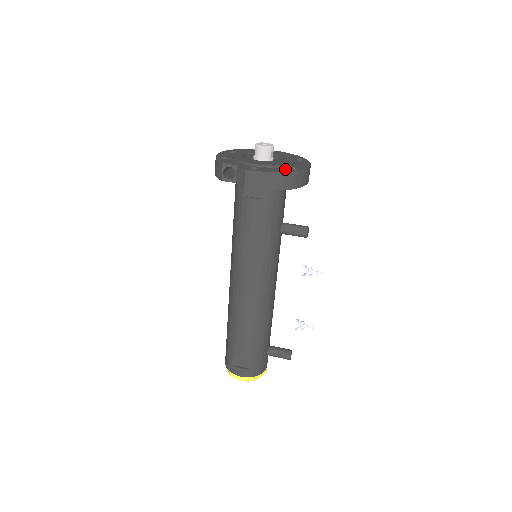
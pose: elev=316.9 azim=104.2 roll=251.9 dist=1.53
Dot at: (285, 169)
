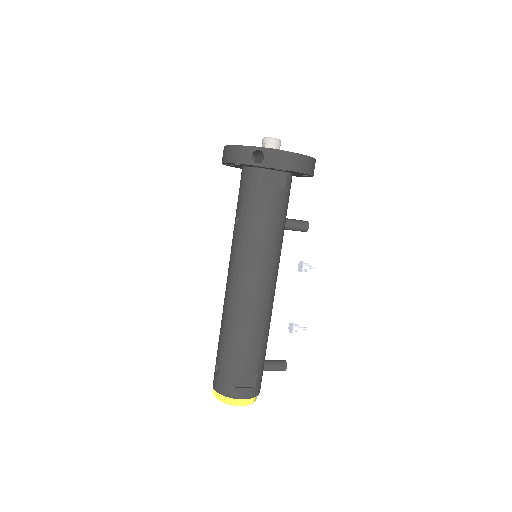
Dot at: occluded
